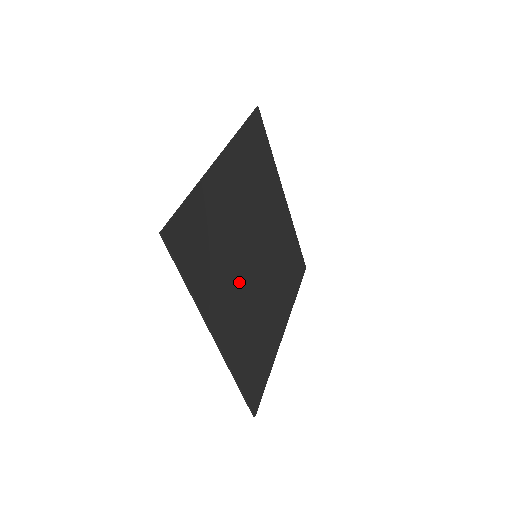
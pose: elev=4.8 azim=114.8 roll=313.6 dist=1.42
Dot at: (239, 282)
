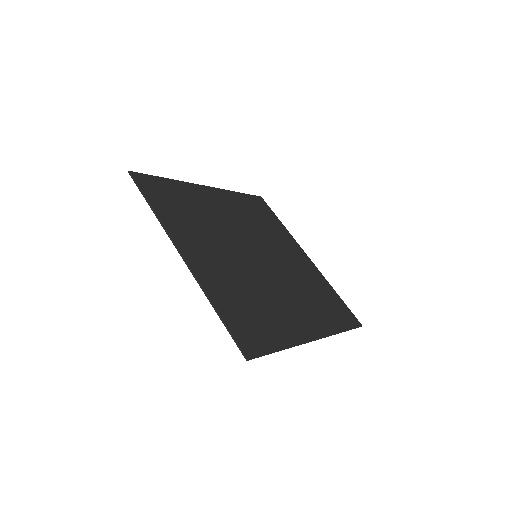
Dot at: (225, 250)
